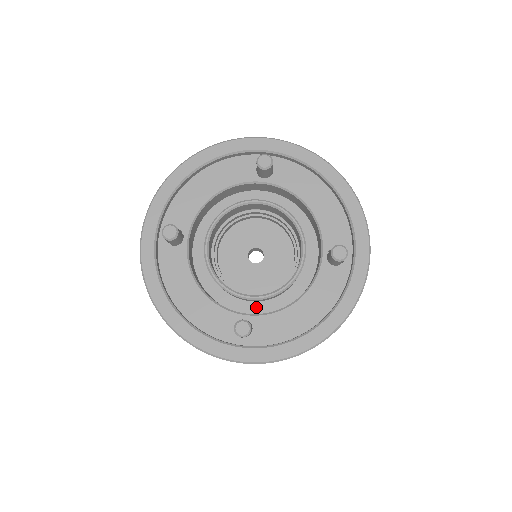
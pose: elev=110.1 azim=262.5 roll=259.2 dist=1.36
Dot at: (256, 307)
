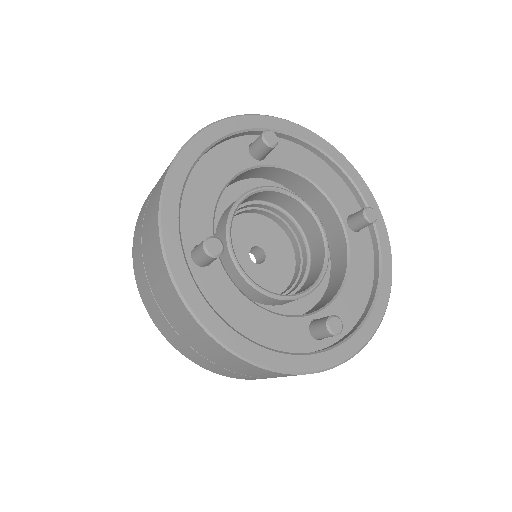
Dot at: (295, 307)
